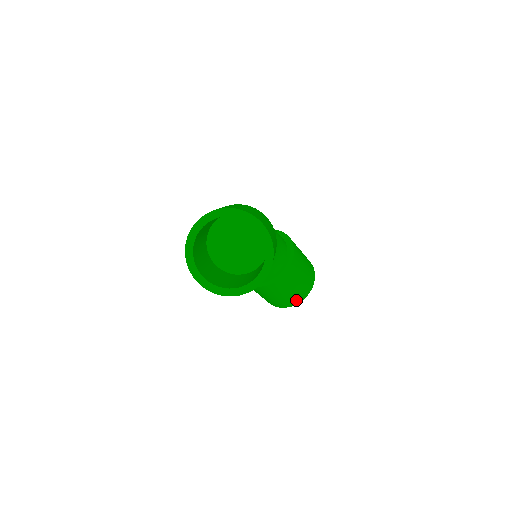
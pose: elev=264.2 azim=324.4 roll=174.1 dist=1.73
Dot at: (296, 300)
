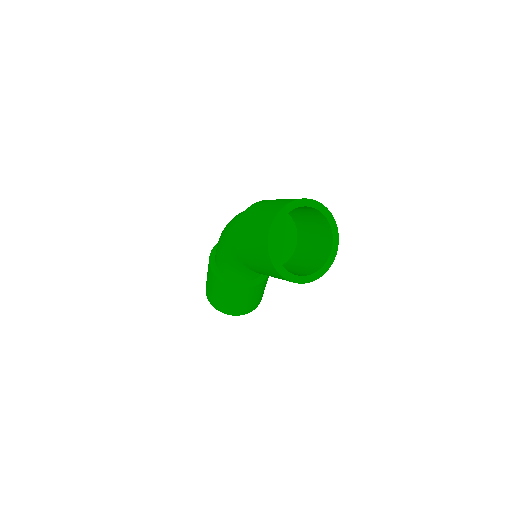
Dot at: (249, 310)
